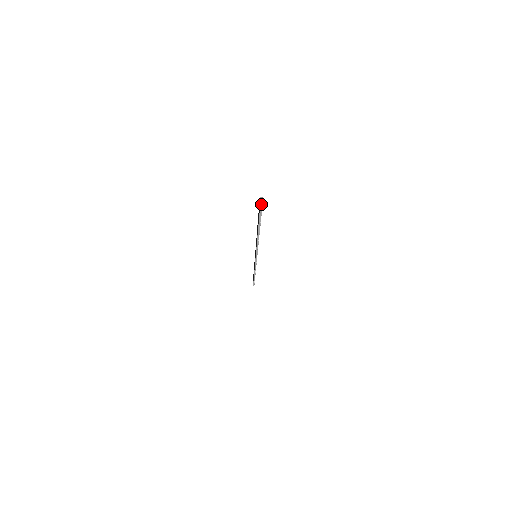
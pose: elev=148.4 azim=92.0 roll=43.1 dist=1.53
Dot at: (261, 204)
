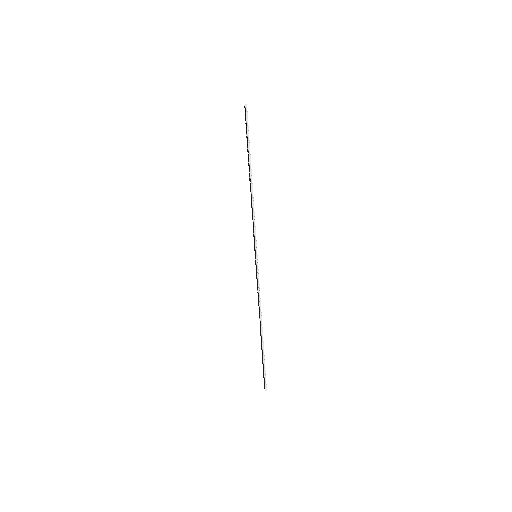
Dot at: (246, 107)
